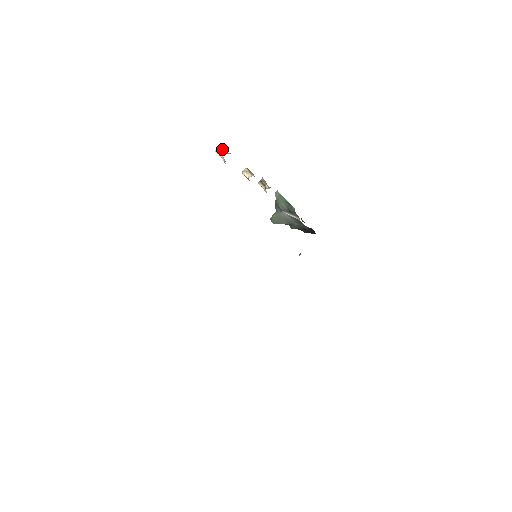
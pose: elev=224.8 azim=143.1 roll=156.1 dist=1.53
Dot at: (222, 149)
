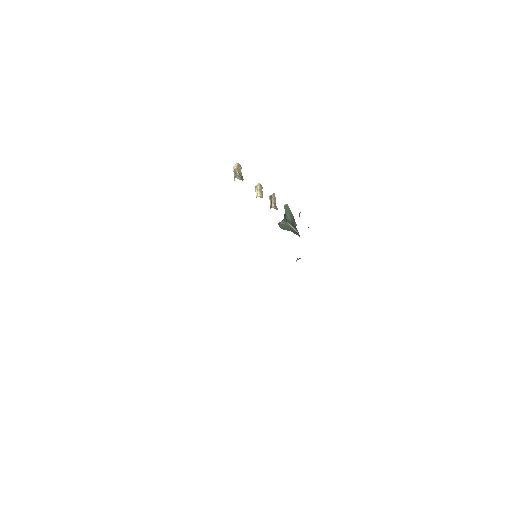
Dot at: (239, 167)
